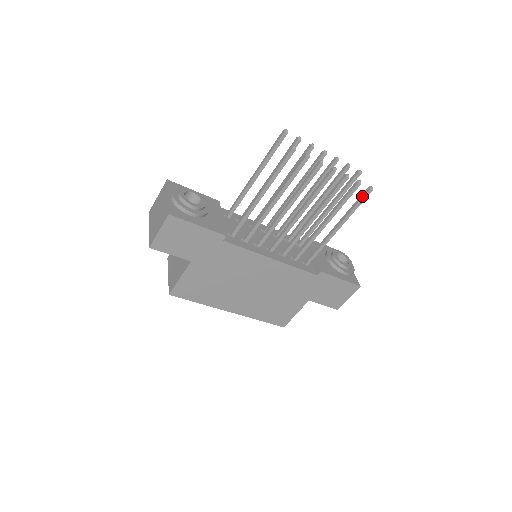
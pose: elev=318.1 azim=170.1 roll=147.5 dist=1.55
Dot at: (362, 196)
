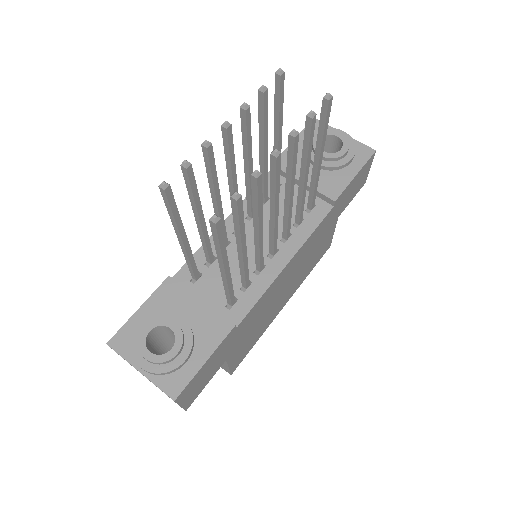
Dot at: (324, 115)
